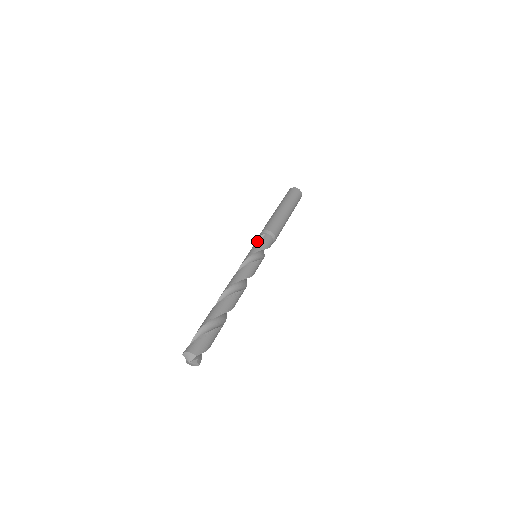
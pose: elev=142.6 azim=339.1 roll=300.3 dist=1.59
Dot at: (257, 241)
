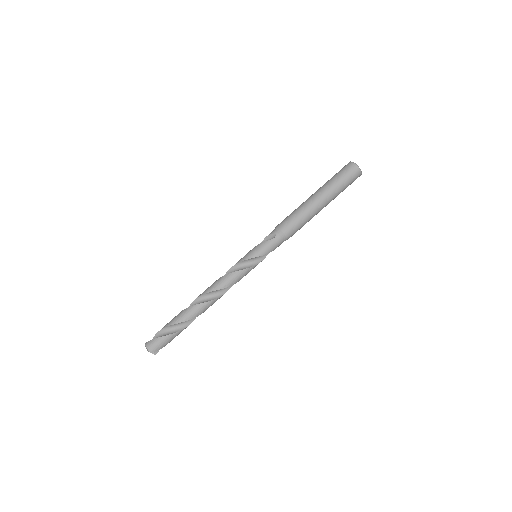
Dot at: (267, 237)
